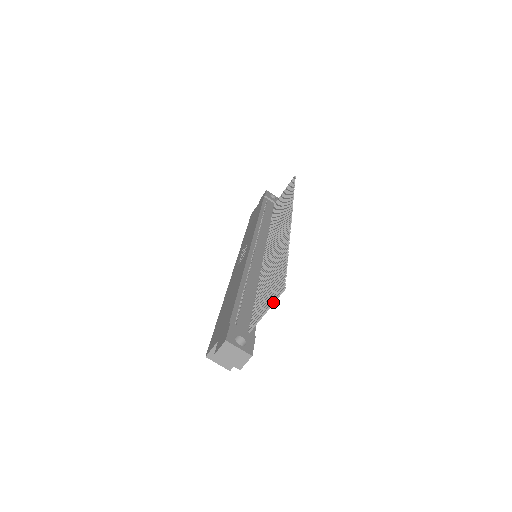
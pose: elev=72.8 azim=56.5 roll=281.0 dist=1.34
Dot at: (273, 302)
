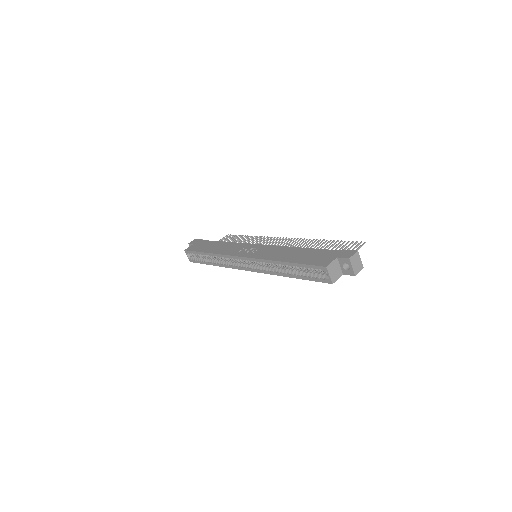
Dot at: (359, 248)
